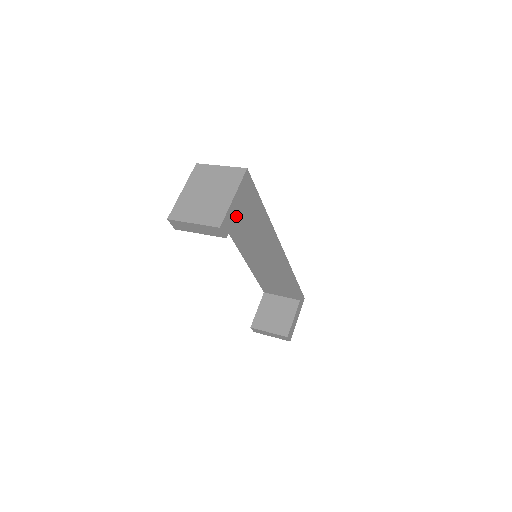
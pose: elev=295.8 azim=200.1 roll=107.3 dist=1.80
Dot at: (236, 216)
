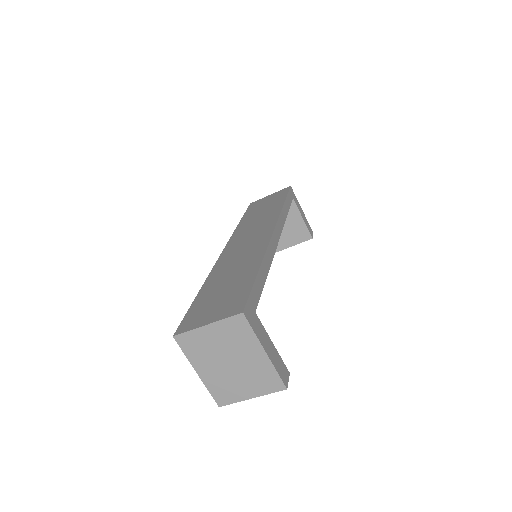
Dot at: occluded
